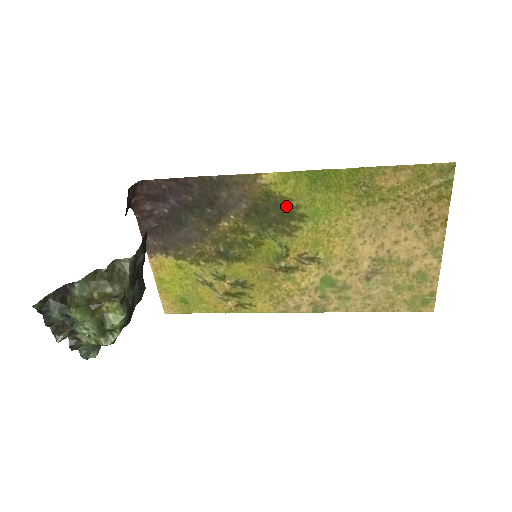
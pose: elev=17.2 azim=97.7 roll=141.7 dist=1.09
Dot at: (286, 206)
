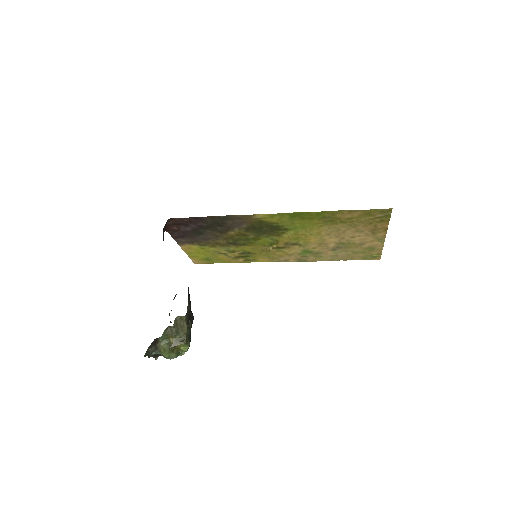
Dot at: (274, 226)
